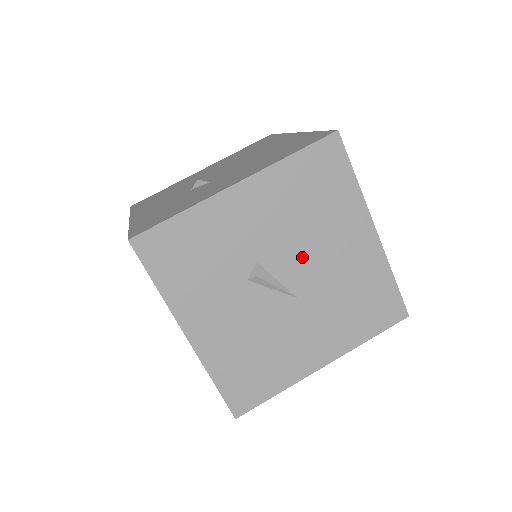
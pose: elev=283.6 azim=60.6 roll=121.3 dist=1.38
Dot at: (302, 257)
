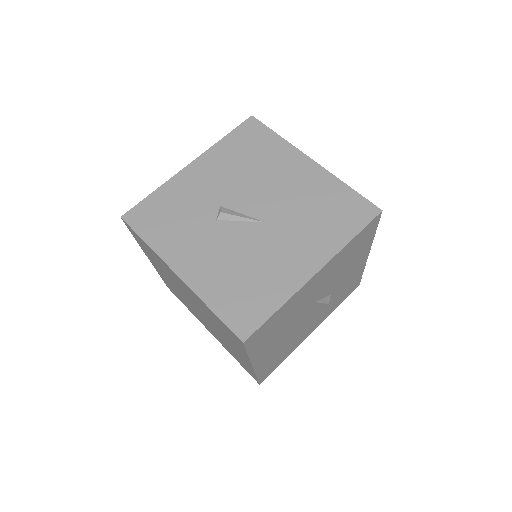
Dot at: (256, 193)
